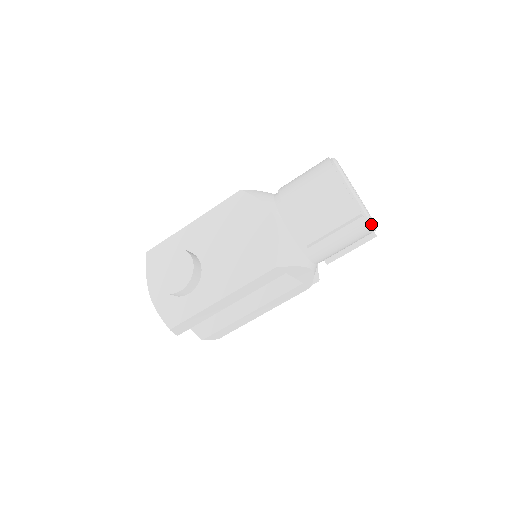
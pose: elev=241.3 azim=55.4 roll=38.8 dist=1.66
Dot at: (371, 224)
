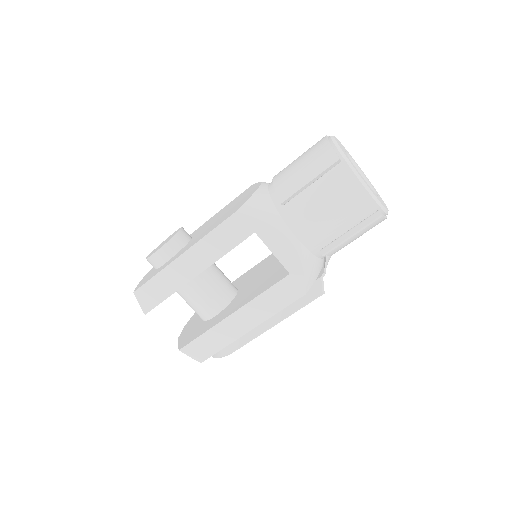
Dot at: (357, 177)
